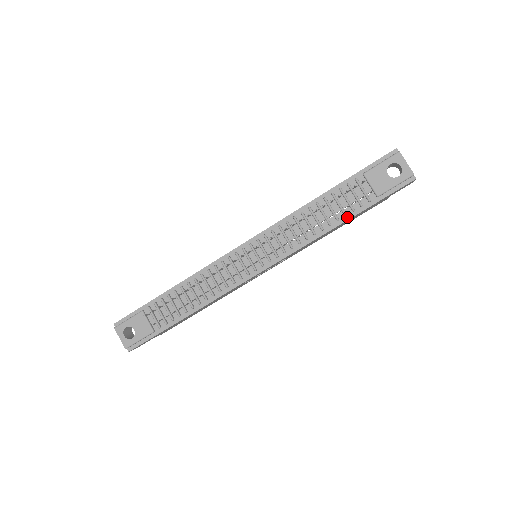
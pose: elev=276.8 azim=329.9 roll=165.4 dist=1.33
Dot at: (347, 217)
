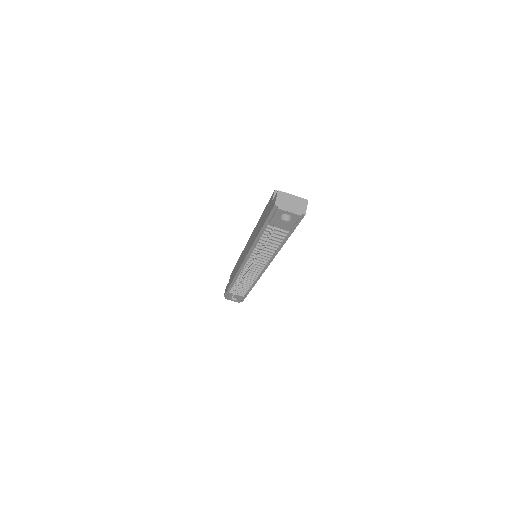
Dot at: (284, 241)
